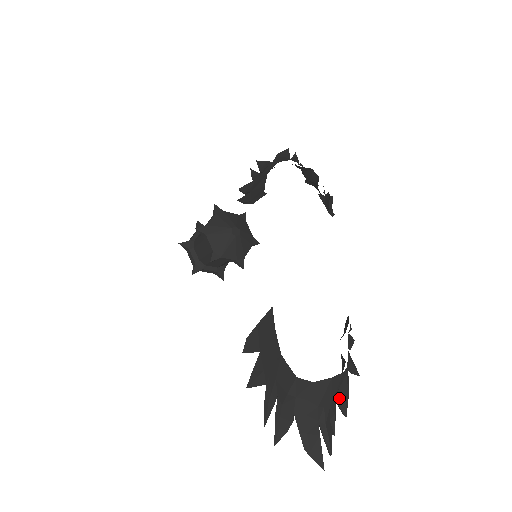
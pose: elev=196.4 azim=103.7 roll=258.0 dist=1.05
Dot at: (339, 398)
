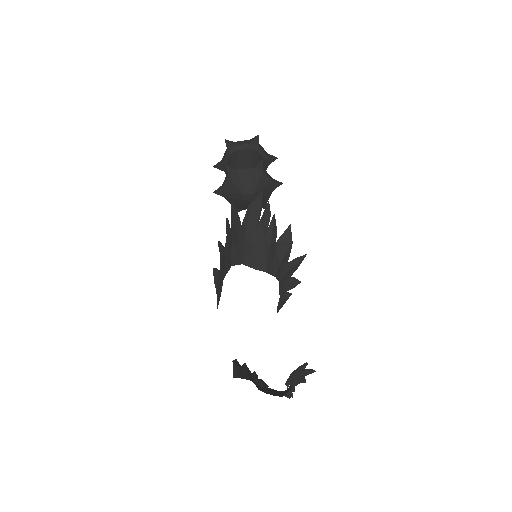
Dot at: occluded
